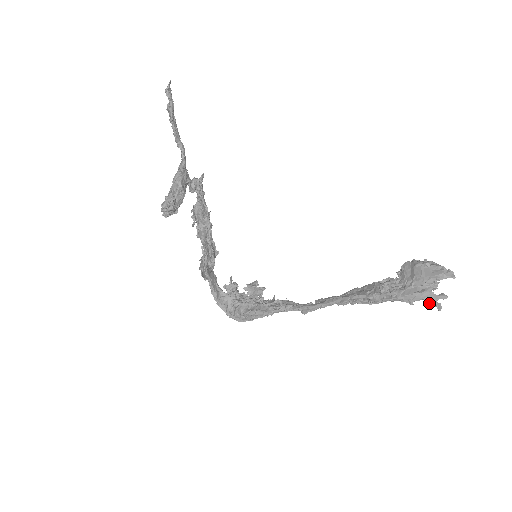
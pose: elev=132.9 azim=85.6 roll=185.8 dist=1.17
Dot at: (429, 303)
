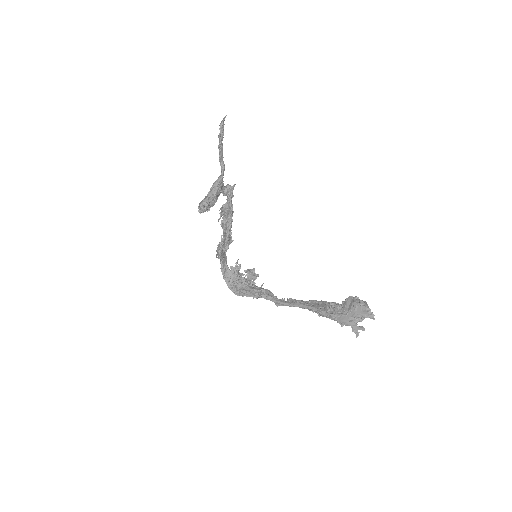
Dot at: (352, 330)
